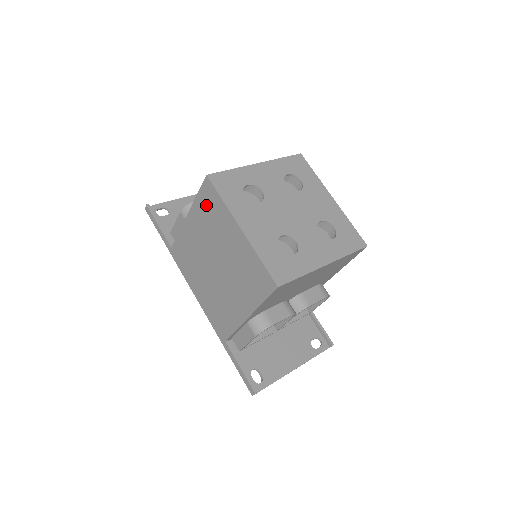
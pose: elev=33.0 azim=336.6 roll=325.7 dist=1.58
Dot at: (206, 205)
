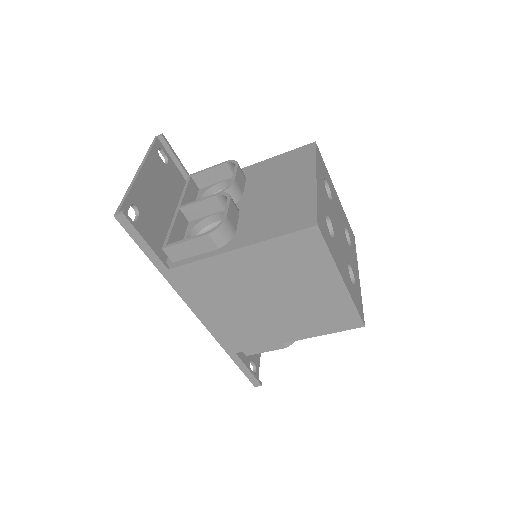
Dot at: (293, 250)
